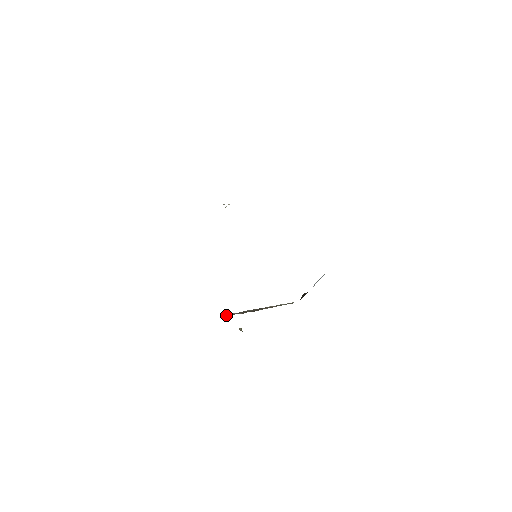
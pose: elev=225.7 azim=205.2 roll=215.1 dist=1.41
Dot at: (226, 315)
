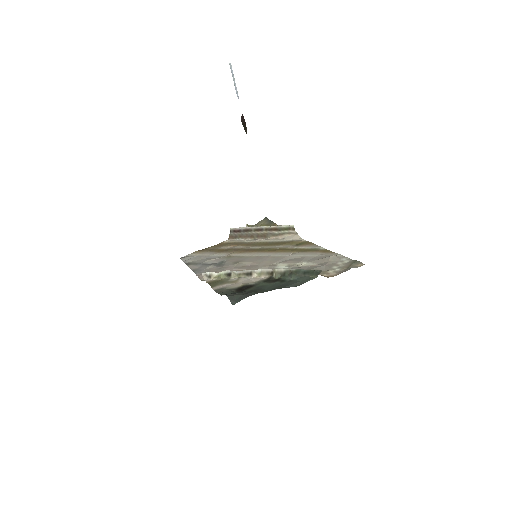
Dot at: (230, 231)
